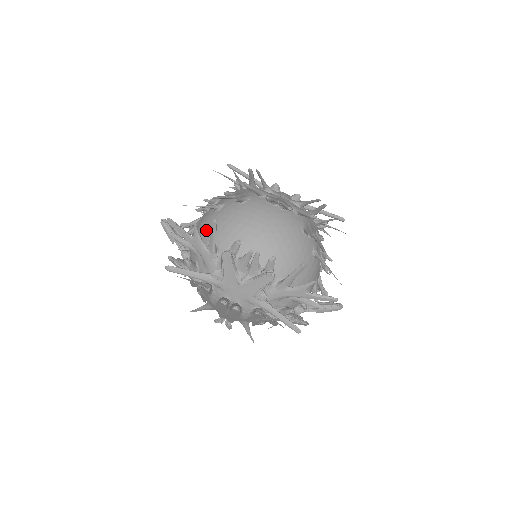
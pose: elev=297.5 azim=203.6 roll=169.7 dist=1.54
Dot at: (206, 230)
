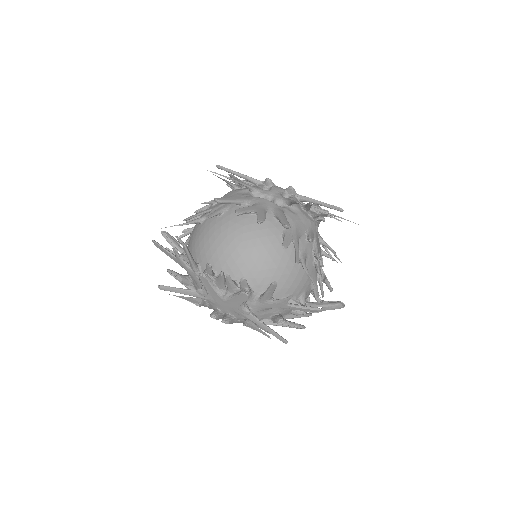
Dot at: (192, 245)
